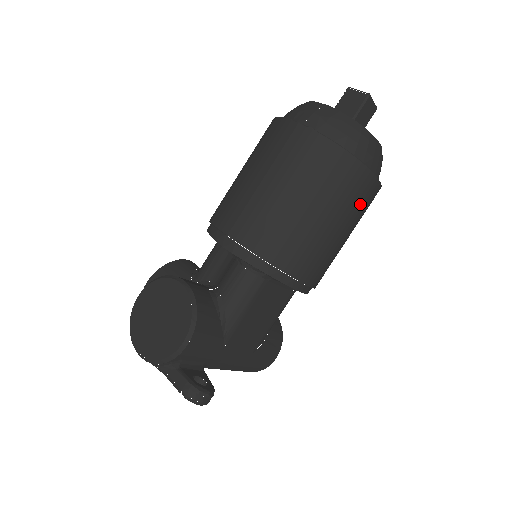
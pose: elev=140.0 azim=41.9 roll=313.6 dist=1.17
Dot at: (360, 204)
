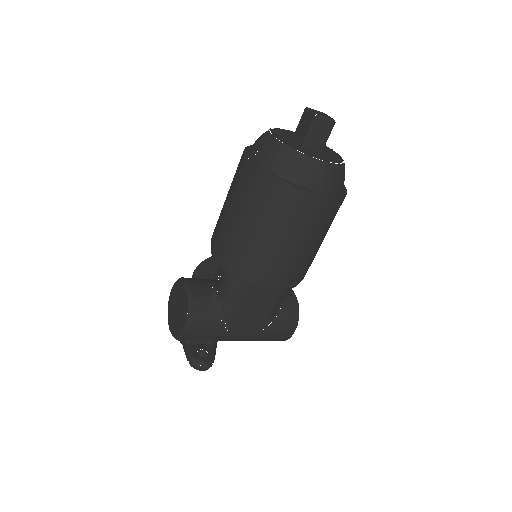
Dot at: (309, 219)
